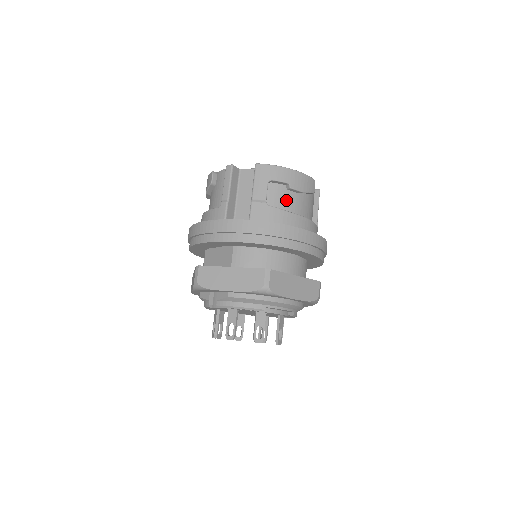
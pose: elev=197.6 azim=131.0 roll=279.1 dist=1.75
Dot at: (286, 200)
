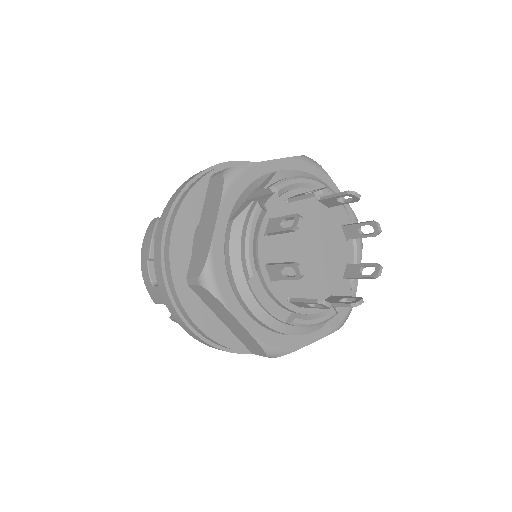
Dot at: occluded
